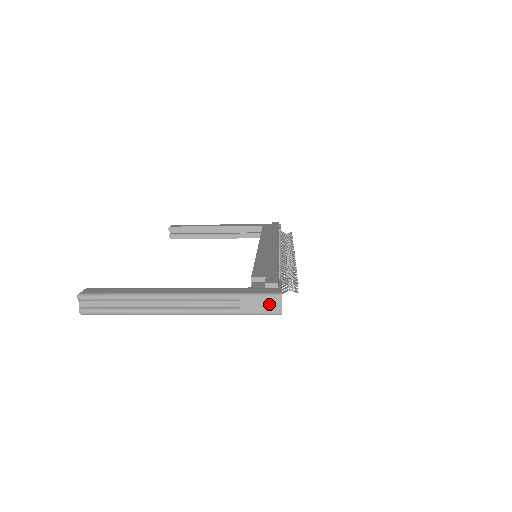
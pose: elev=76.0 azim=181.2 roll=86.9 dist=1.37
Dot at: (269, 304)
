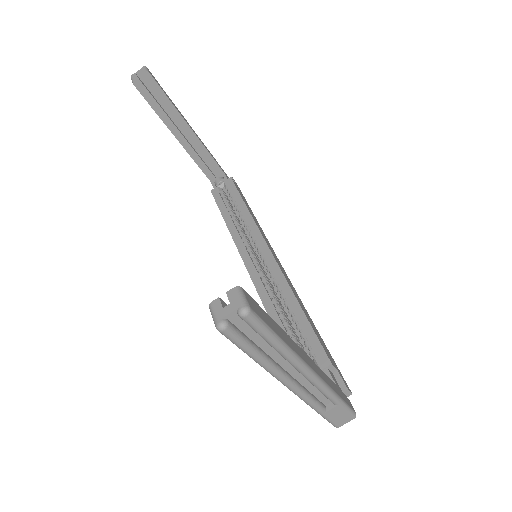
Dot at: (344, 418)
